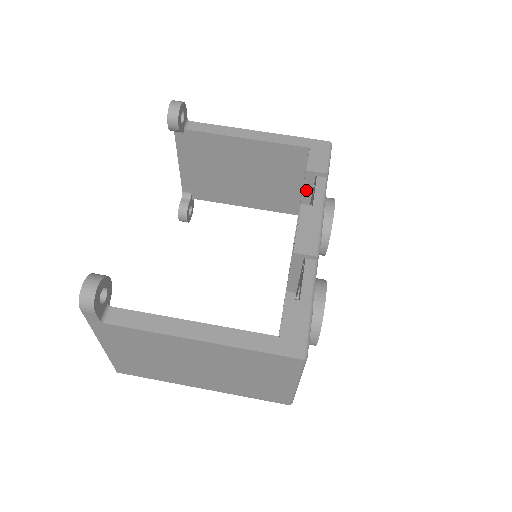
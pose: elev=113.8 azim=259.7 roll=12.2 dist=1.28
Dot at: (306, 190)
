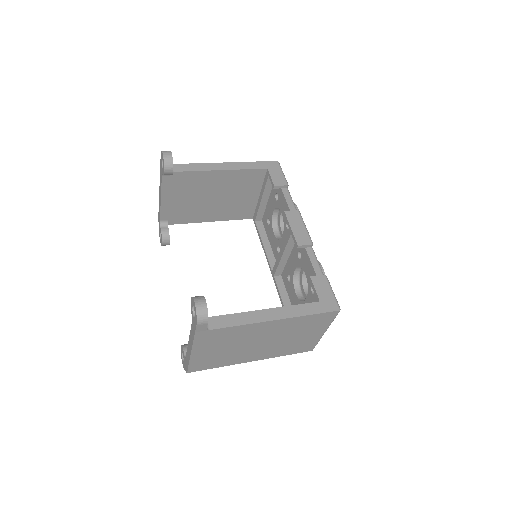
Dot at: (264, 199)
